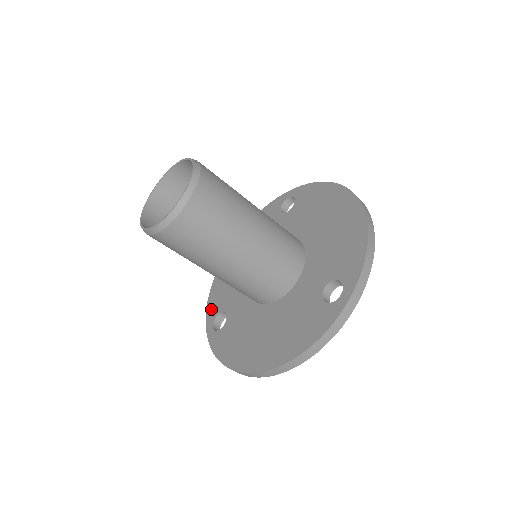
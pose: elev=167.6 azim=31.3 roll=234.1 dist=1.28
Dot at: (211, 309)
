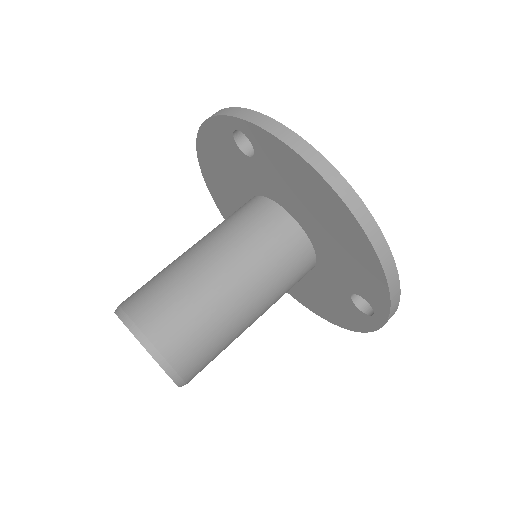
Dot at: occluded
